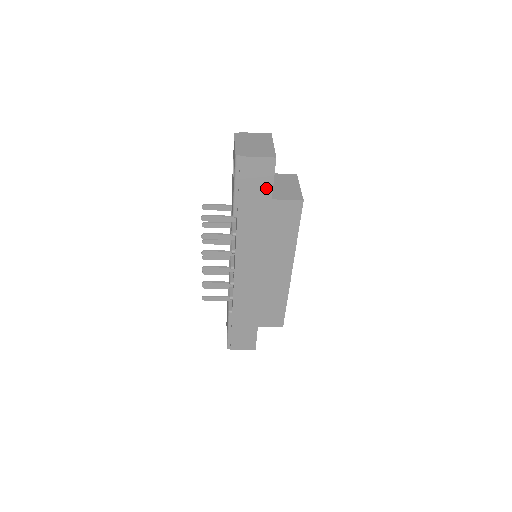
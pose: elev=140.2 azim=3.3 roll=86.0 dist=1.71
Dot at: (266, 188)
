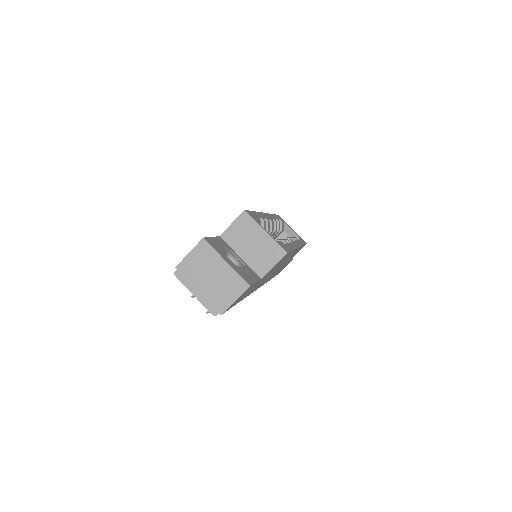
Dot at: occluded
